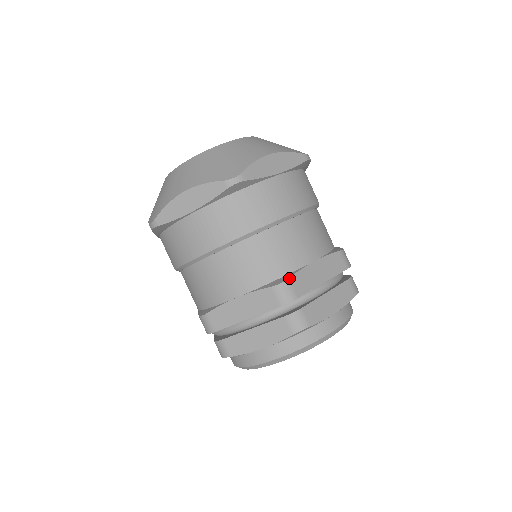
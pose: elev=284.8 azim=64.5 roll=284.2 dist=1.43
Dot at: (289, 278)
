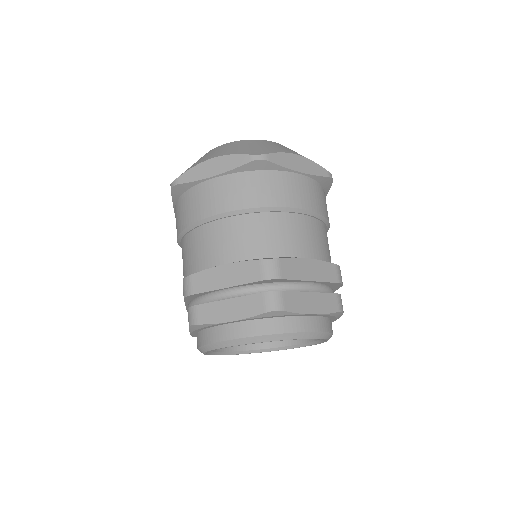
Dot at: (279, 258)
